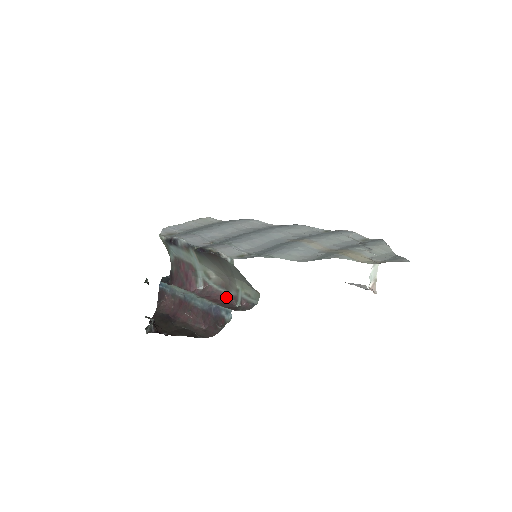
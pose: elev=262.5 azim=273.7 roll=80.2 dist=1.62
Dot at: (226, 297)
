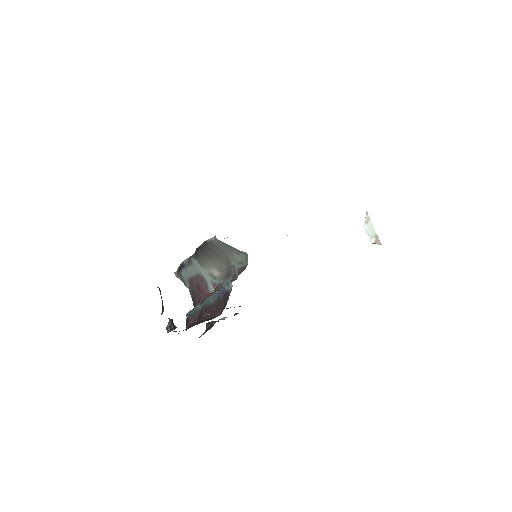
Dot at: occluded
